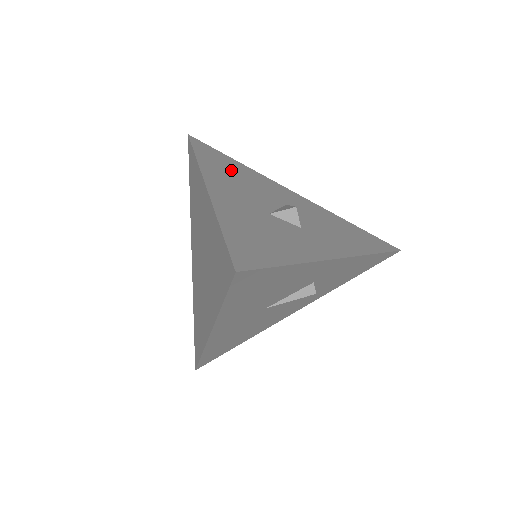
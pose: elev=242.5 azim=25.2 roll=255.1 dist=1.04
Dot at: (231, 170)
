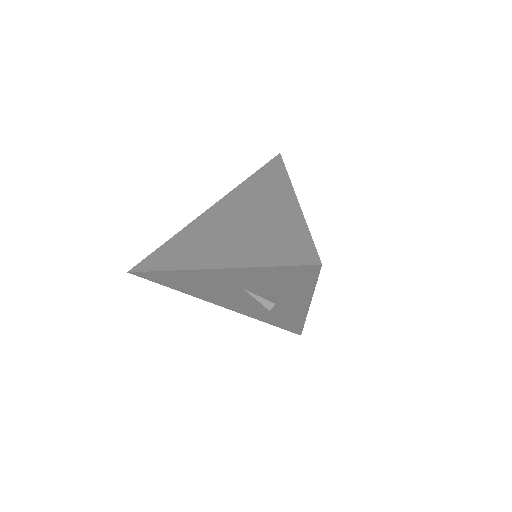
Dot at: occluded
